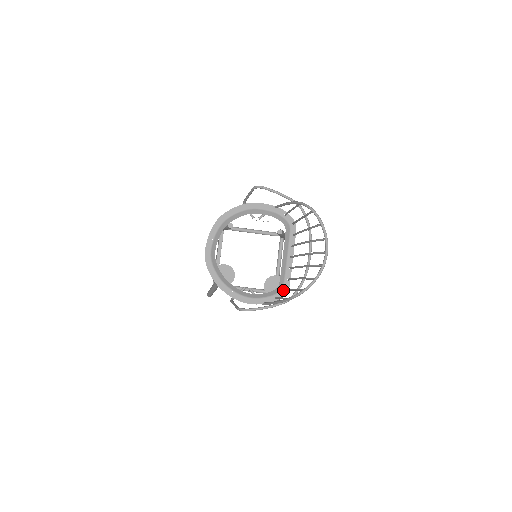
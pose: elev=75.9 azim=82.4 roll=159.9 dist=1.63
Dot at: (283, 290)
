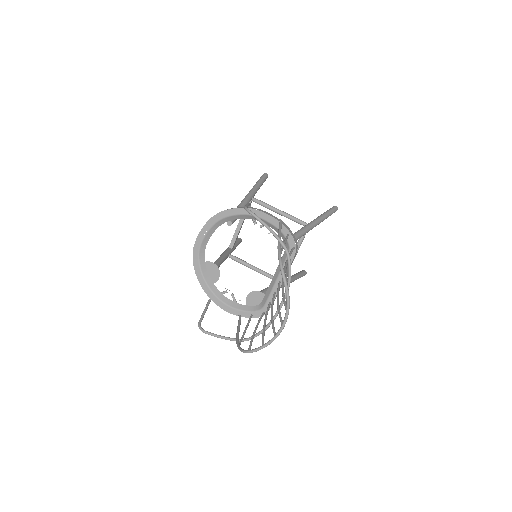
Dot at: (262, 311)
